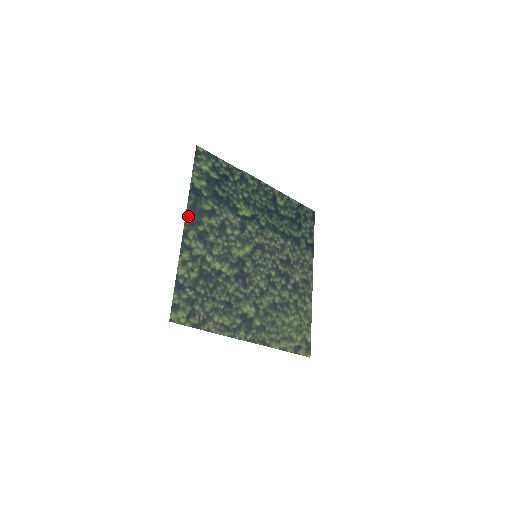
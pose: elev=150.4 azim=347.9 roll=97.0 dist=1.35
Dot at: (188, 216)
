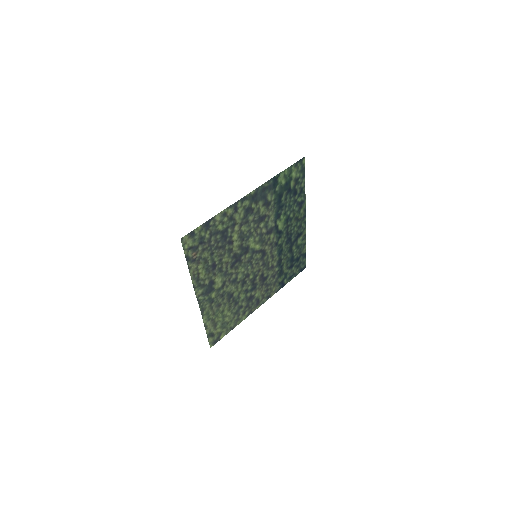
Dot at: (256, 191)
